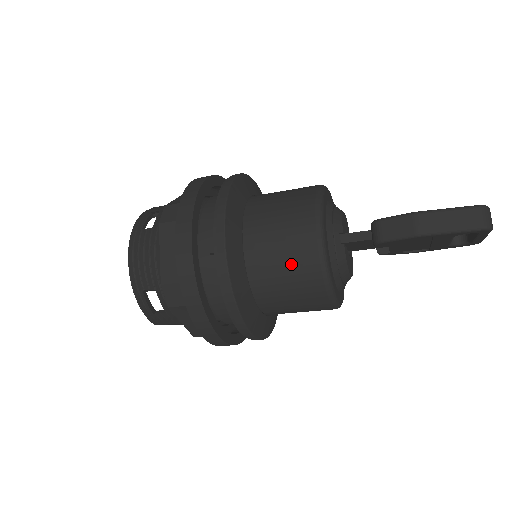
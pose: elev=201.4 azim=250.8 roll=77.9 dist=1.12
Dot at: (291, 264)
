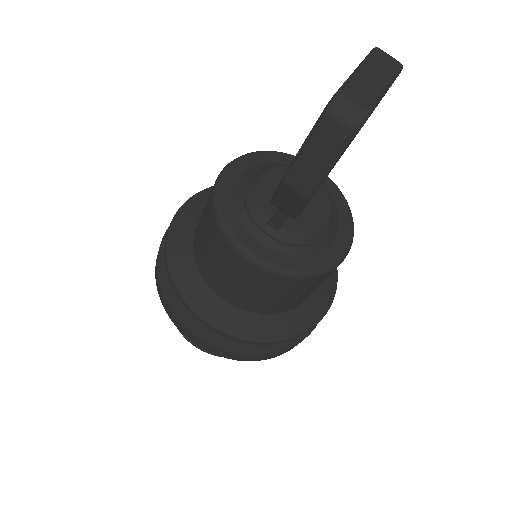
Dot at: (263, 290)
